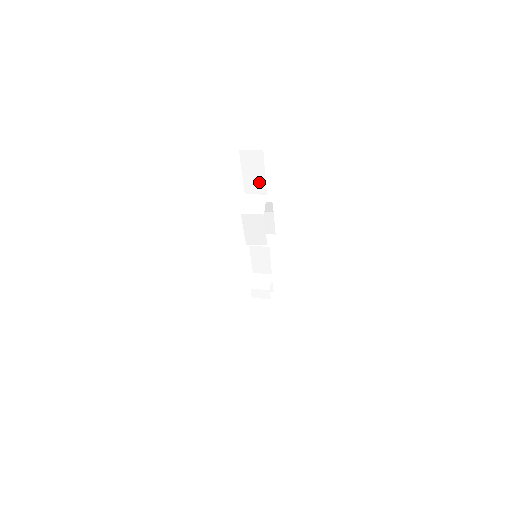
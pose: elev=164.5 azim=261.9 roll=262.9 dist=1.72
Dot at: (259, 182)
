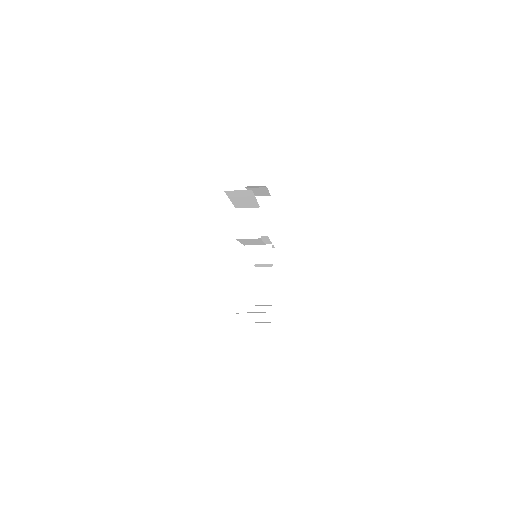
Dot at: (250, 203)
